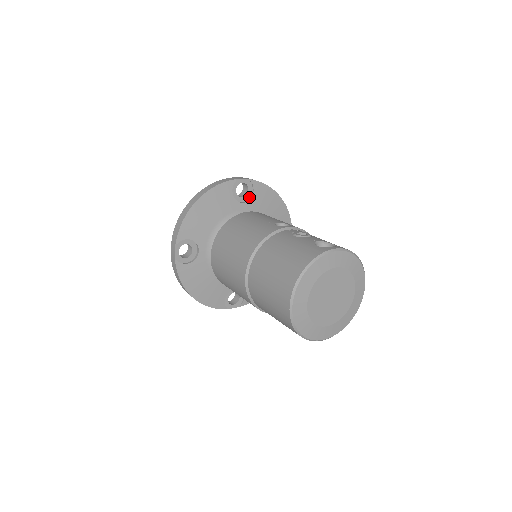
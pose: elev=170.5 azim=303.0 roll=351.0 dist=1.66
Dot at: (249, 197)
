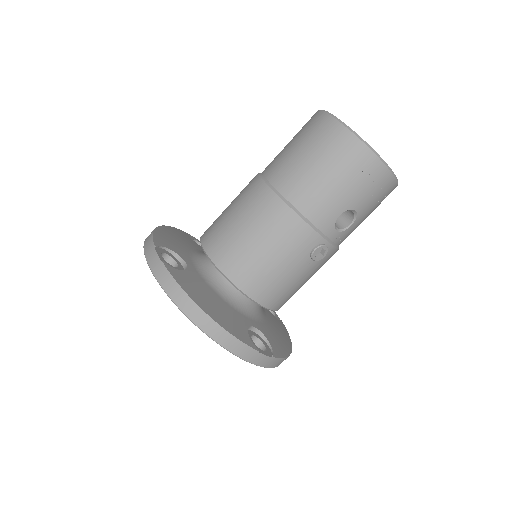
Dot at: occluded
